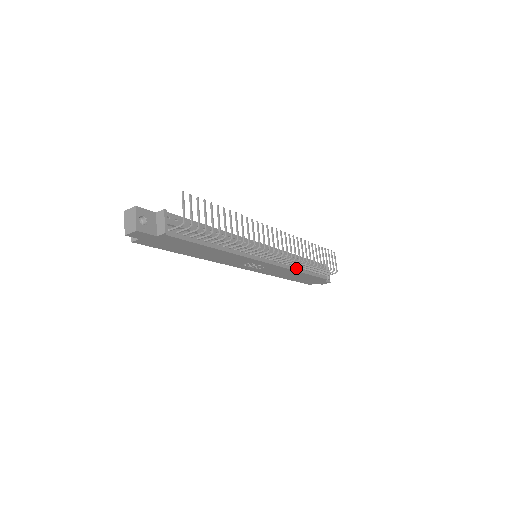
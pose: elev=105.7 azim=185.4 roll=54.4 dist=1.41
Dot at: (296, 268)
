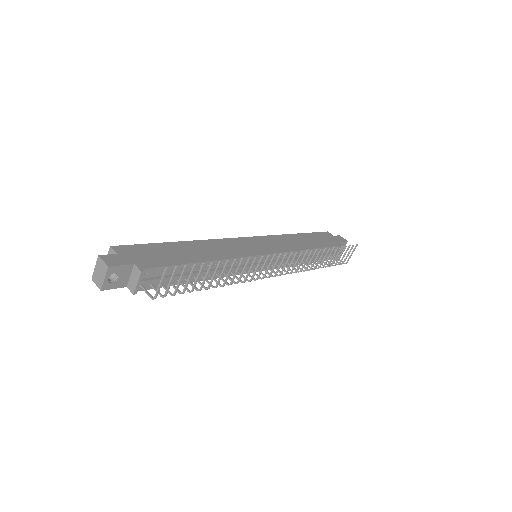
Dot at: (299, 262)
